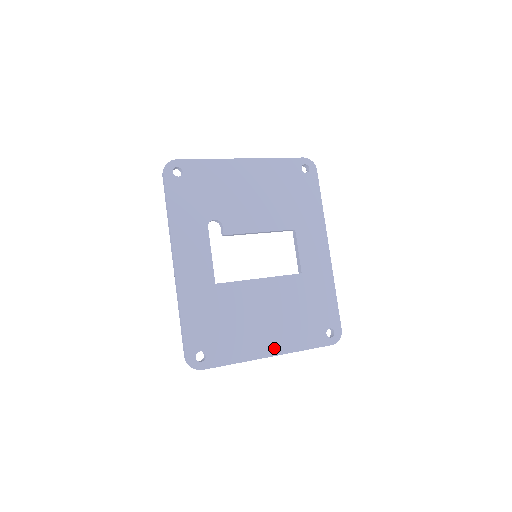
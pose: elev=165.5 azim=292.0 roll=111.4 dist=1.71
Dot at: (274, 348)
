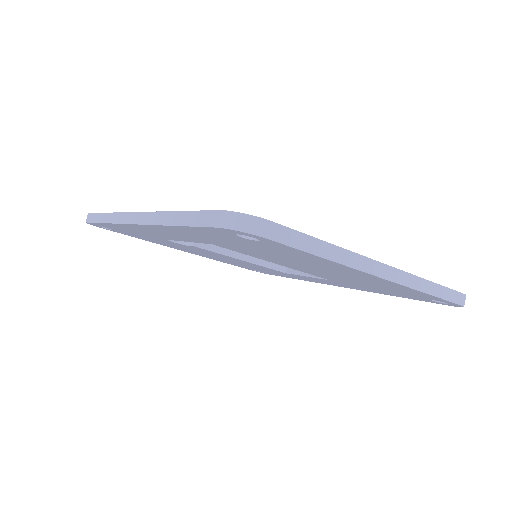
Dot at: occluded
